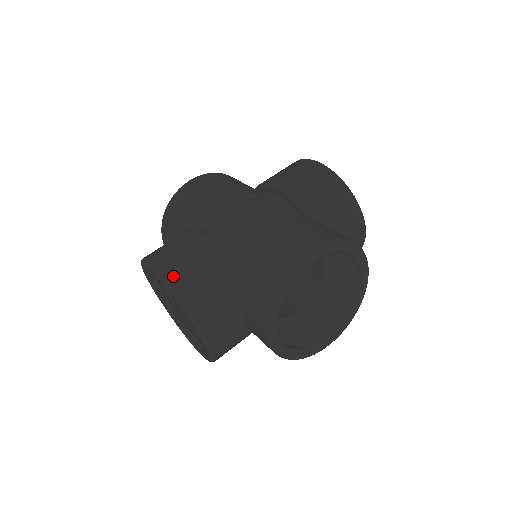
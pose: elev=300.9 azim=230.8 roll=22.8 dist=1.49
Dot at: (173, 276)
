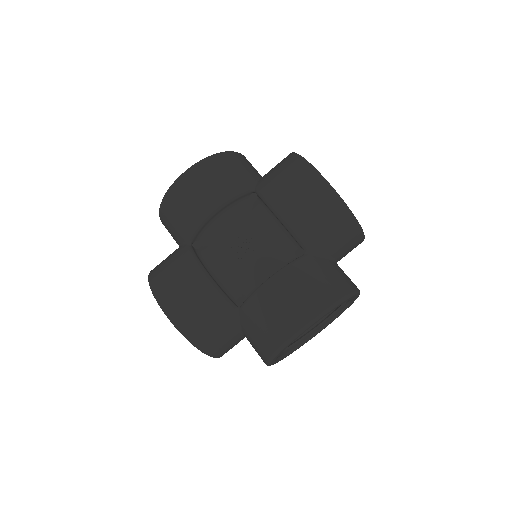
Dot at: (183, 322)
